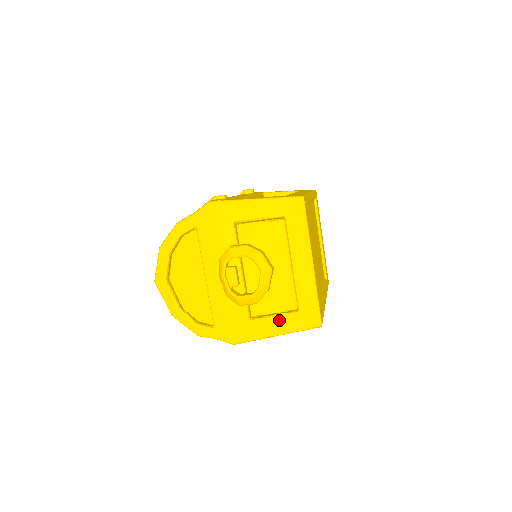
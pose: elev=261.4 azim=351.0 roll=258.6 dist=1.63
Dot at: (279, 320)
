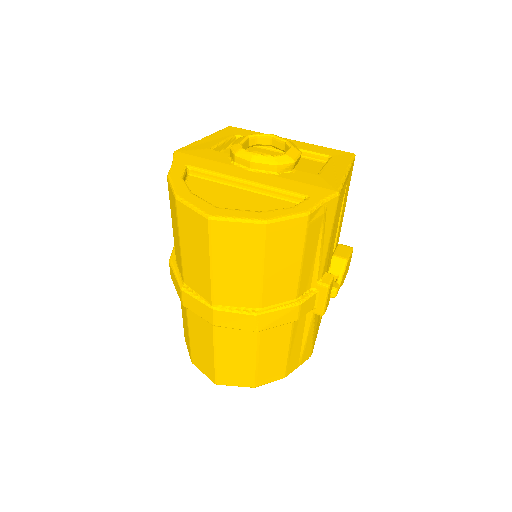
Dot at: (331, 165)
